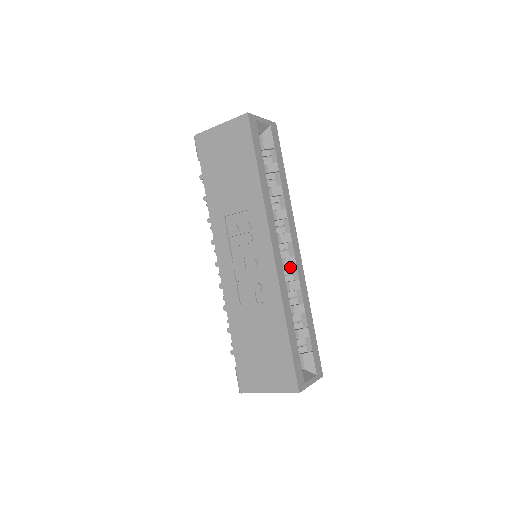
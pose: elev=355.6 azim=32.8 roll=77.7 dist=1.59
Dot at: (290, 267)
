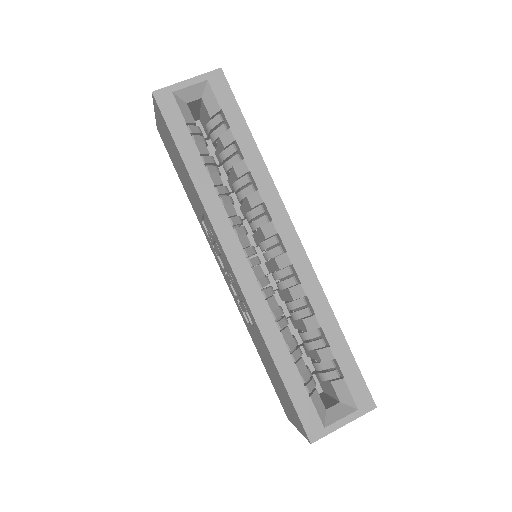
Dot at: (286, 267)
